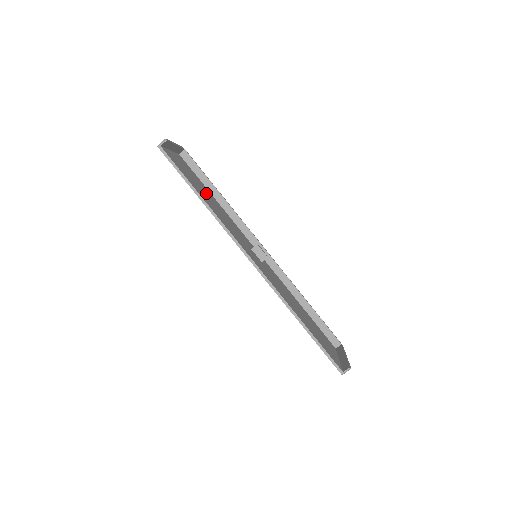
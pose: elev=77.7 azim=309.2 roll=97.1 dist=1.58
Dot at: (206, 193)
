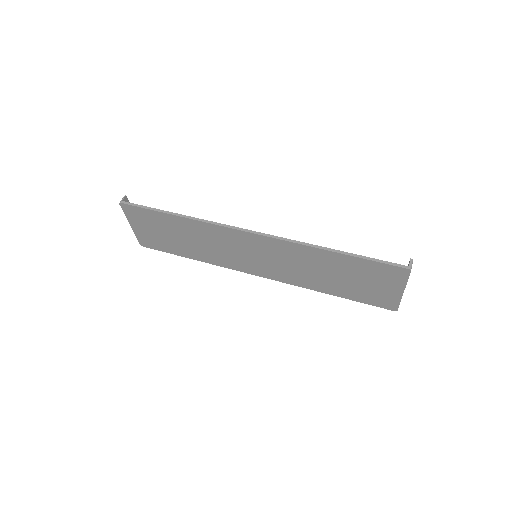
Dot at: (181, 239)
